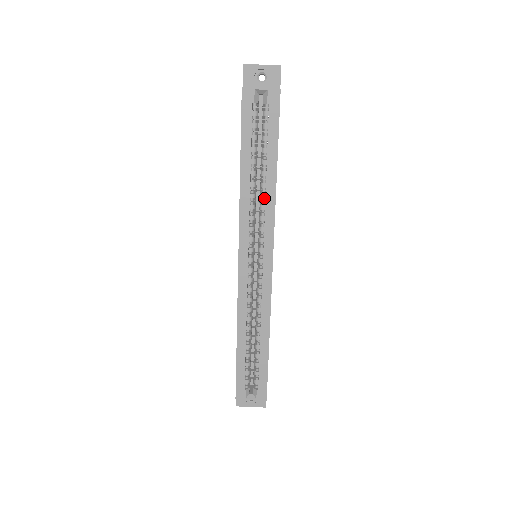
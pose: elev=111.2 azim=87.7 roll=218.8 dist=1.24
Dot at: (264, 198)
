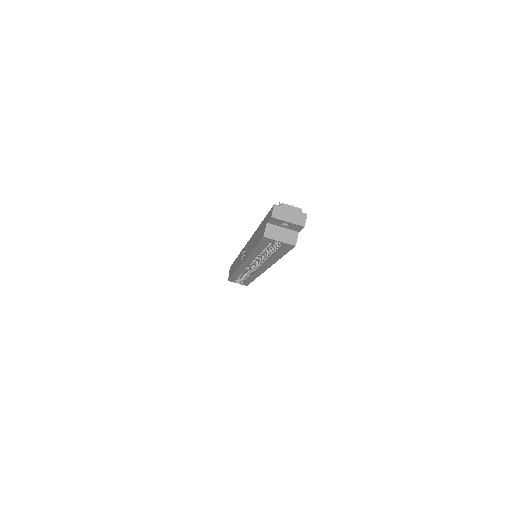
Dot at: (267, 259)
